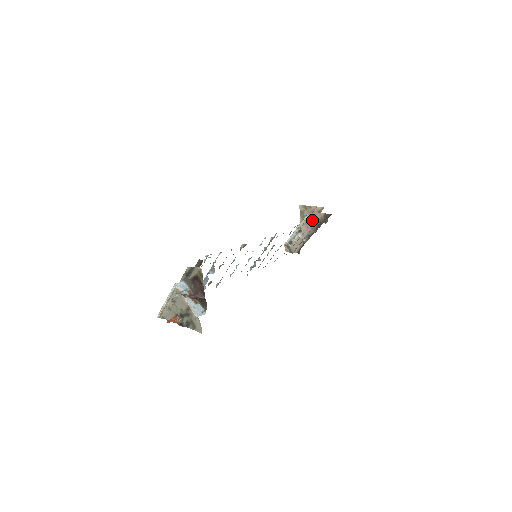
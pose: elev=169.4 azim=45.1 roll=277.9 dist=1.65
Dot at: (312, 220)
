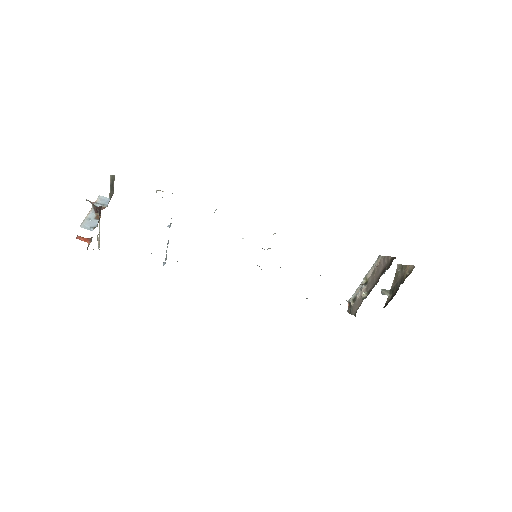
Dot at: occluded
